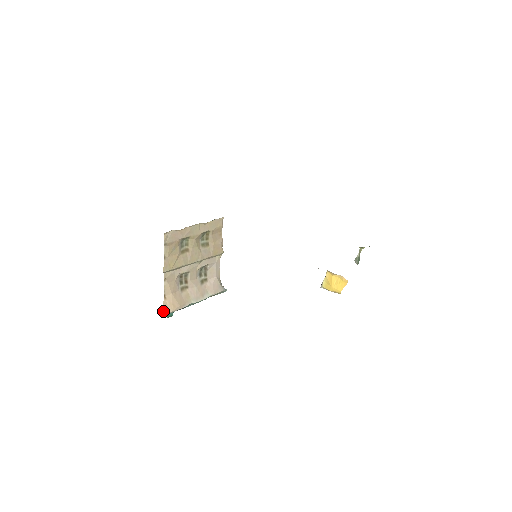
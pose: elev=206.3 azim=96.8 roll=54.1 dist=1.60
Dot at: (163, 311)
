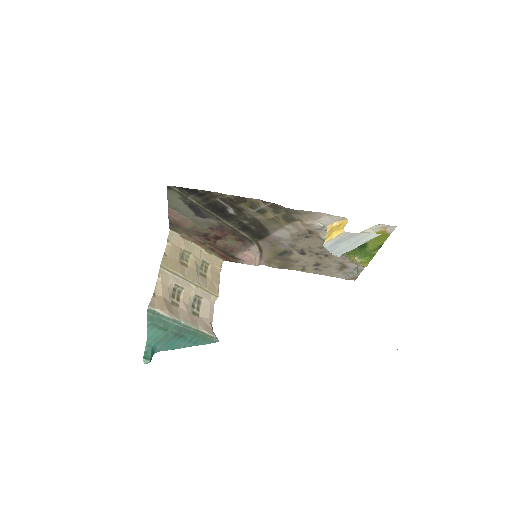
Dot at: (149, 304)
